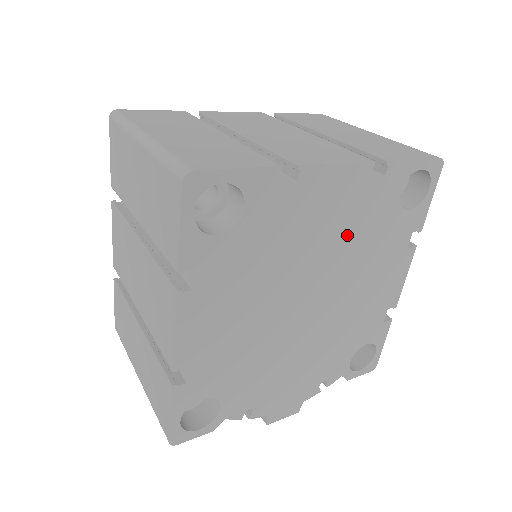
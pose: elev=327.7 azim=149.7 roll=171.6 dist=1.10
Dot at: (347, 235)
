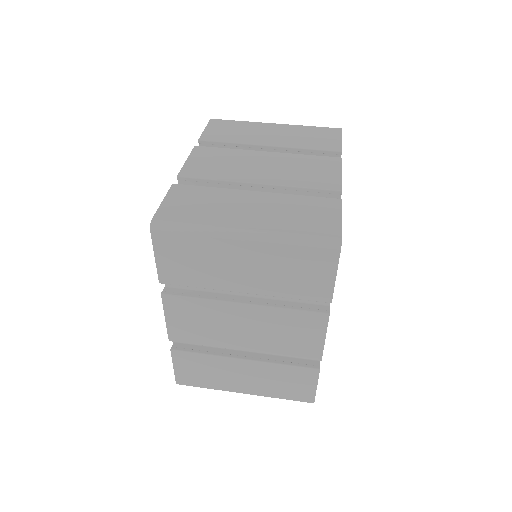
Dot at: occluded
